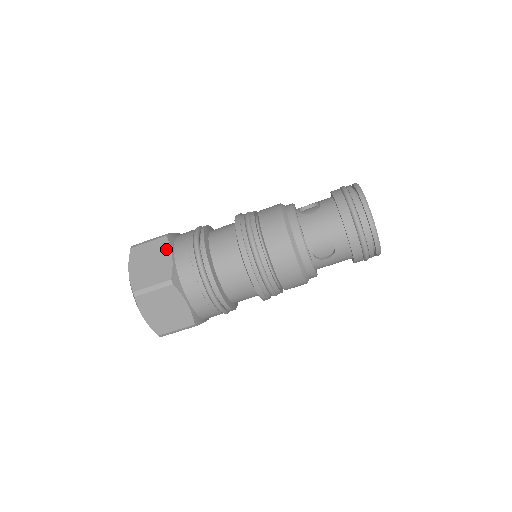
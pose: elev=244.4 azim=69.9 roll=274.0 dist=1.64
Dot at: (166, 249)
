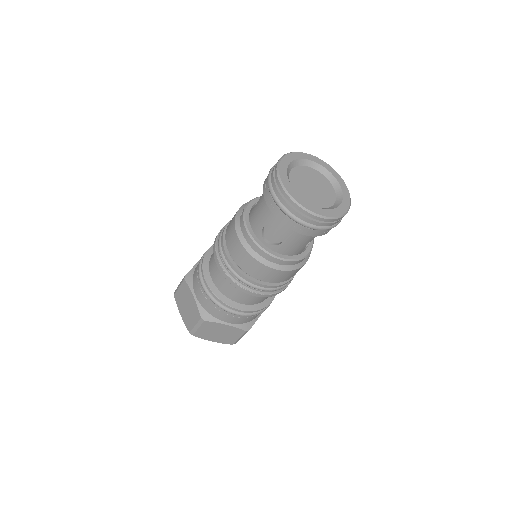
Dot at: (217, 325)
